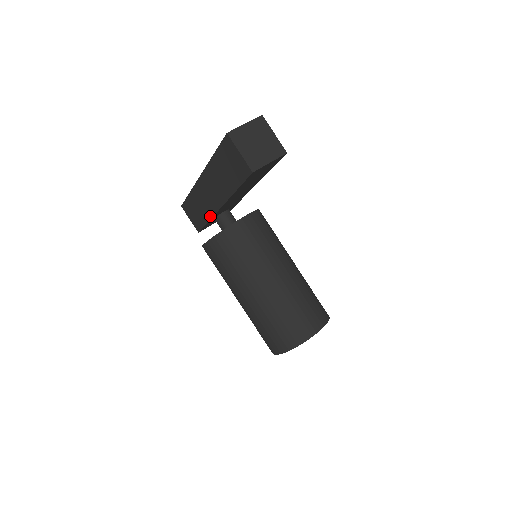
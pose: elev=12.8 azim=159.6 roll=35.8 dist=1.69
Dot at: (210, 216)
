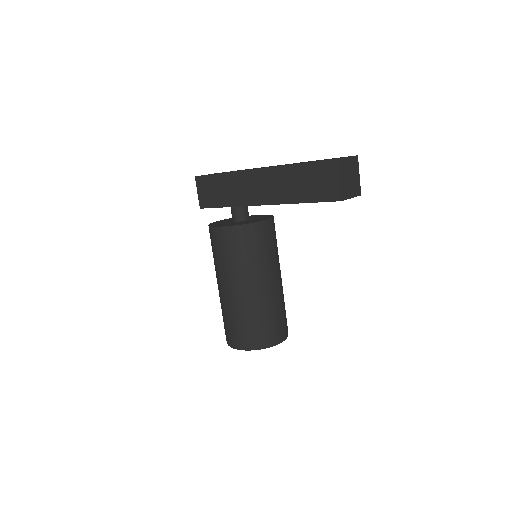
Dot at: (237, 204)
